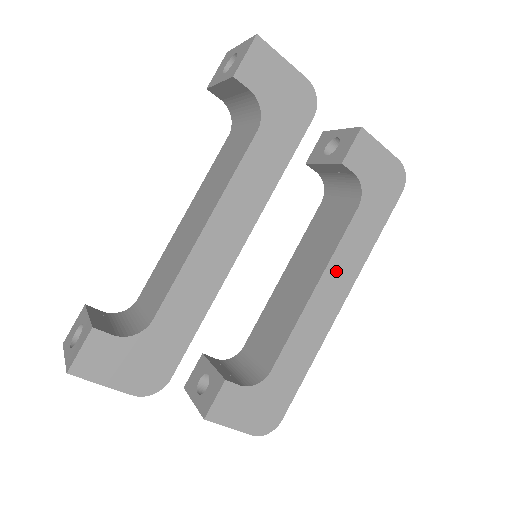
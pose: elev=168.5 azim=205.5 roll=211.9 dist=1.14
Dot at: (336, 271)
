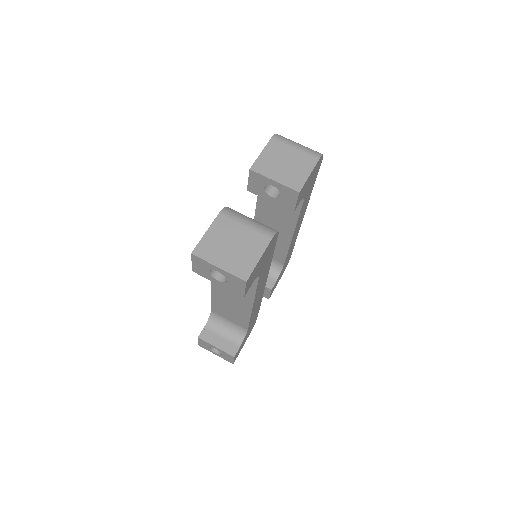
Dot at: (299, 221)
